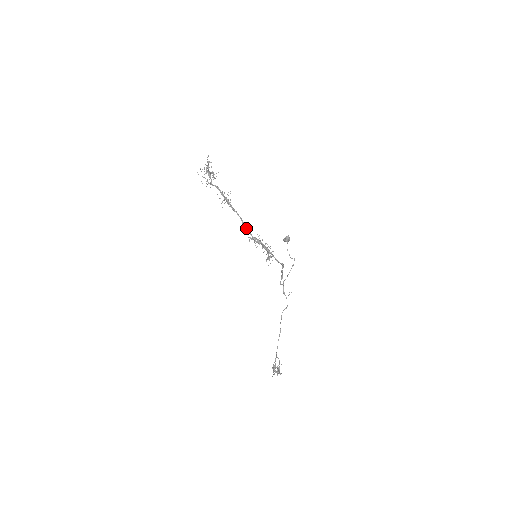
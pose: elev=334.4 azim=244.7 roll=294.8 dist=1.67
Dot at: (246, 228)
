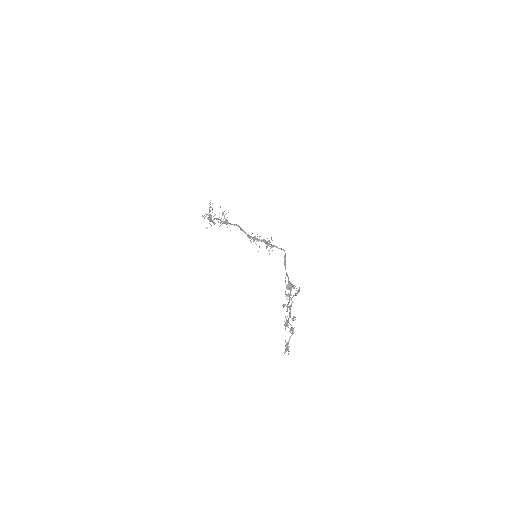
Dot at: (245, 232)
